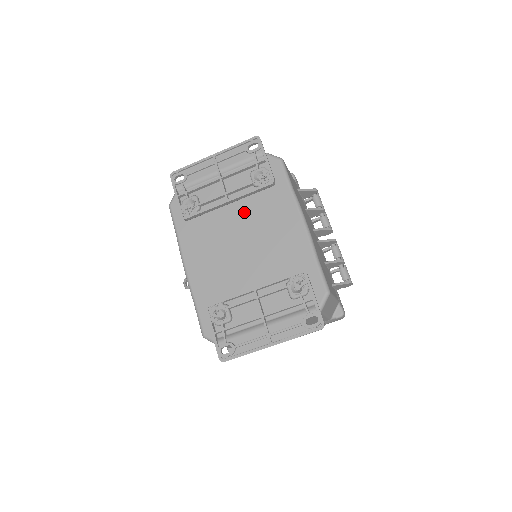
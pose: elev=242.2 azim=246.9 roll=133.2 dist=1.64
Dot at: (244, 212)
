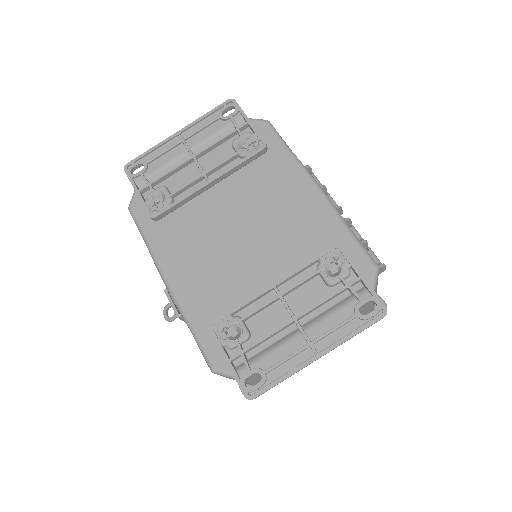
Dot at: (234, 193)
